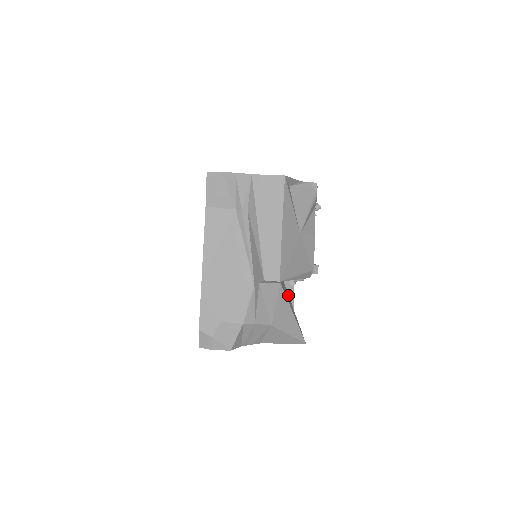
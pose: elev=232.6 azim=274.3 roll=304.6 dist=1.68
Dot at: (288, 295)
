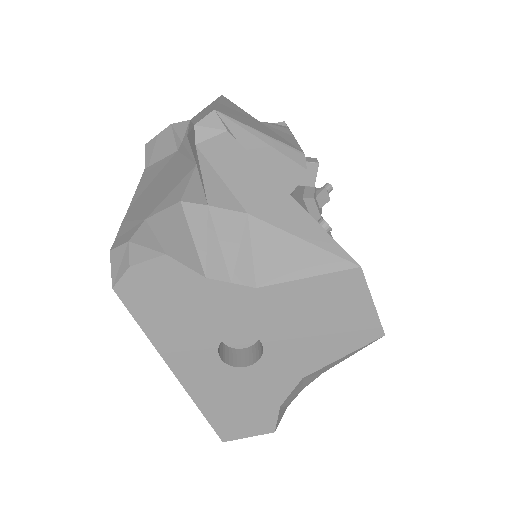
Dot at: occluded
